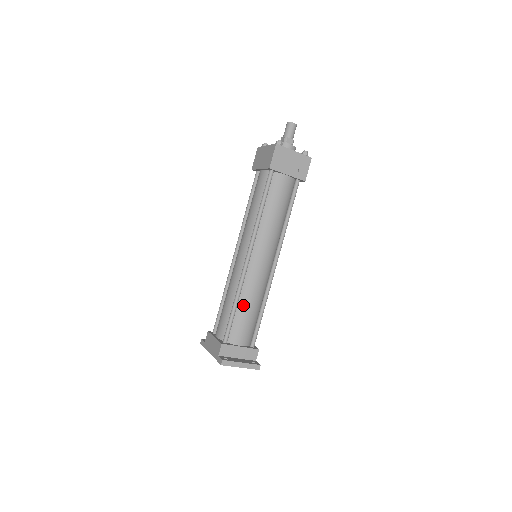
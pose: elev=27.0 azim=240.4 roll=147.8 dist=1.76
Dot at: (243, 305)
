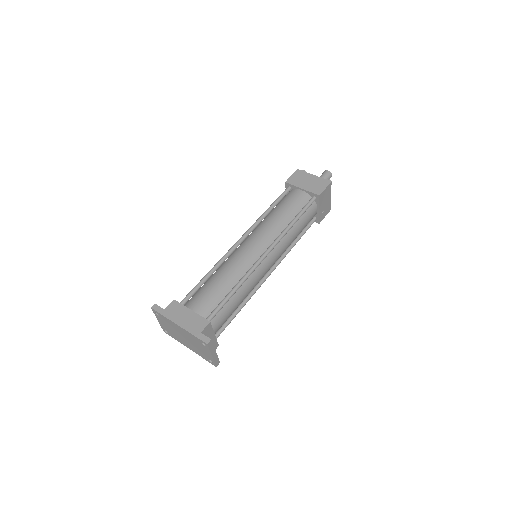
Dot at: (238, 294)
